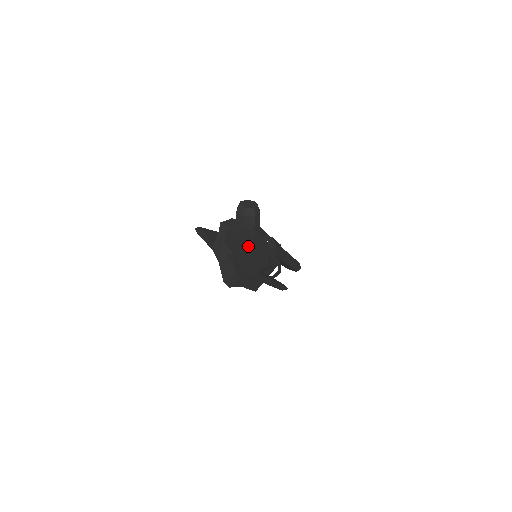
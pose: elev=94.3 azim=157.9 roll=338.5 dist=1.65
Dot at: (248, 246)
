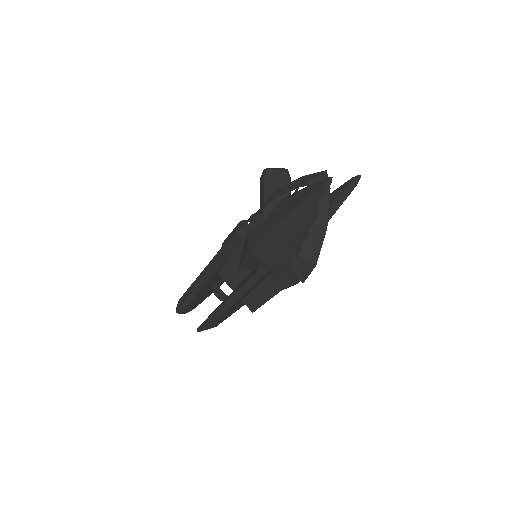
Dot at: occluded
